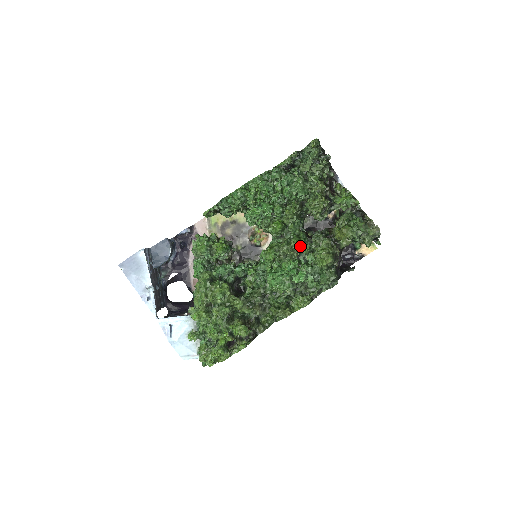
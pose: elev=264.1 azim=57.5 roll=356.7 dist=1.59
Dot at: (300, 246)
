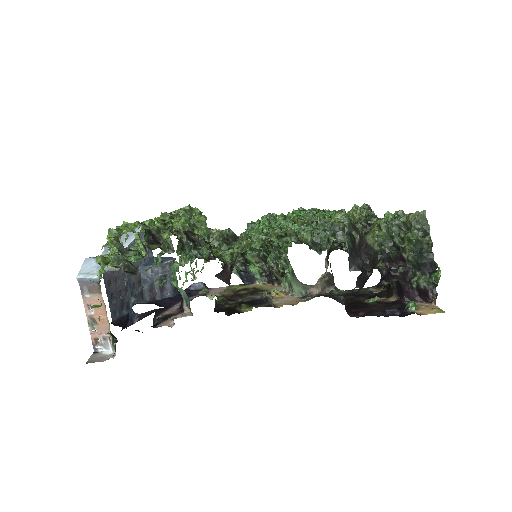
Dot at: occluded
